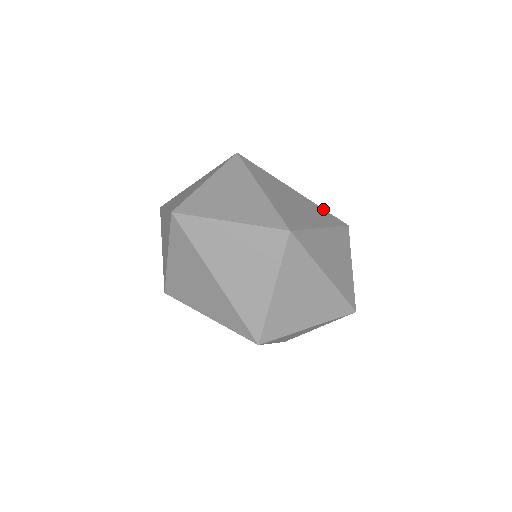
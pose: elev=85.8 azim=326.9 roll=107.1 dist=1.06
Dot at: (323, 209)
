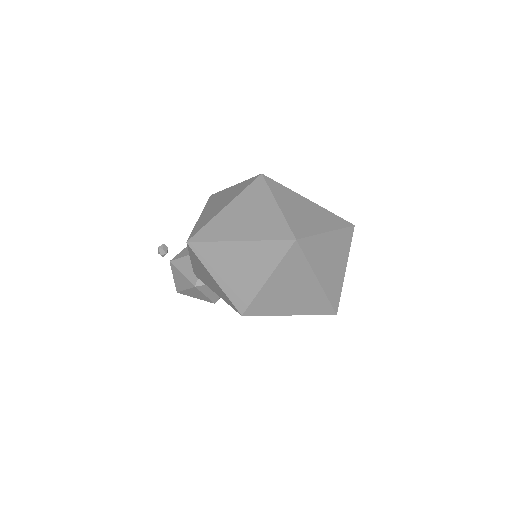
Dot at: occluded
